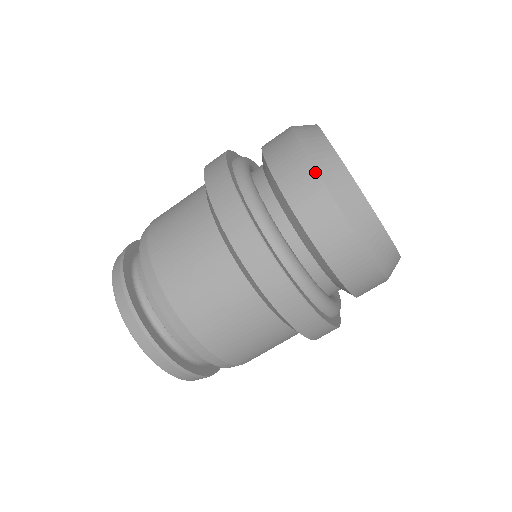
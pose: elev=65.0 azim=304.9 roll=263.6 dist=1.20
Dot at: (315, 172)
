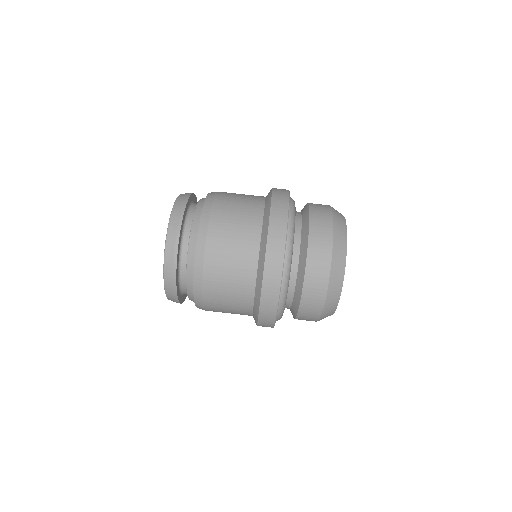
Dot at: (332, 220)
